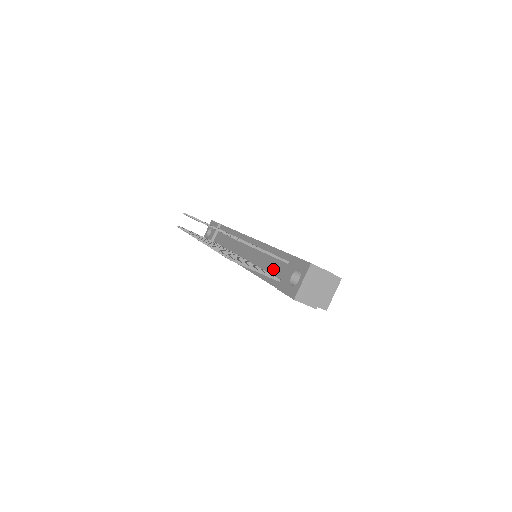
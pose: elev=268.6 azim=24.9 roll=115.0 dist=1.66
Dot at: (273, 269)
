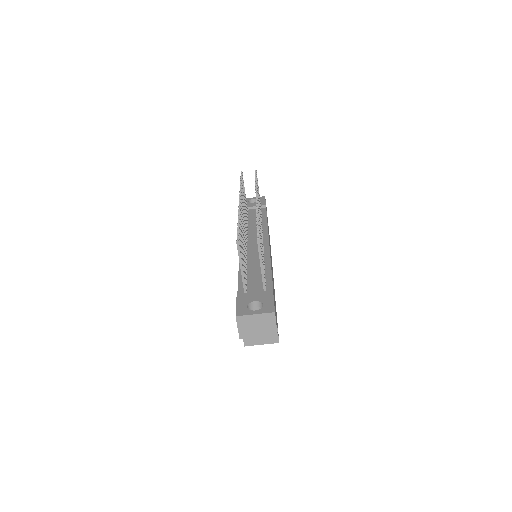
Dot at: (252, 280)
